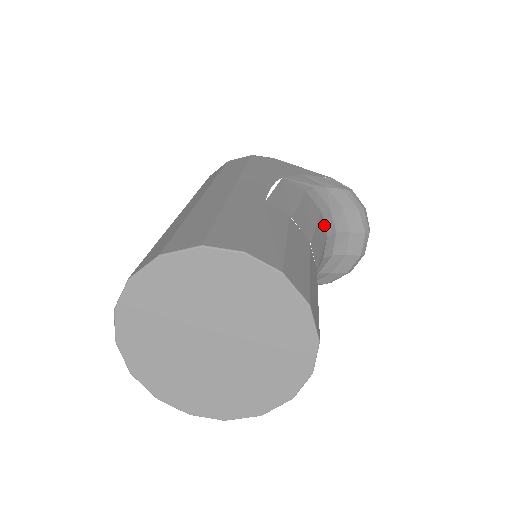
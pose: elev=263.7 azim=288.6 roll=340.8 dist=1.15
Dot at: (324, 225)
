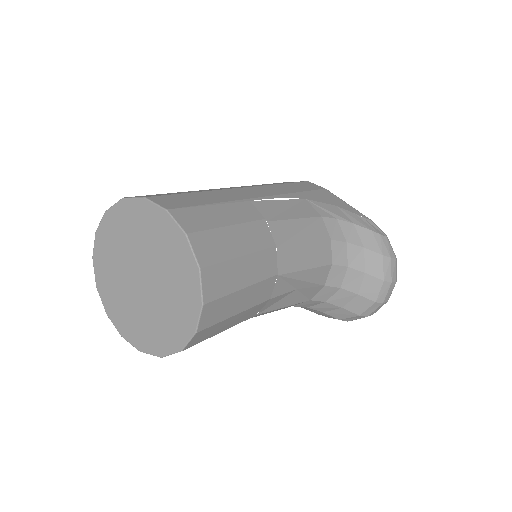
Dot at: (331, 253)
